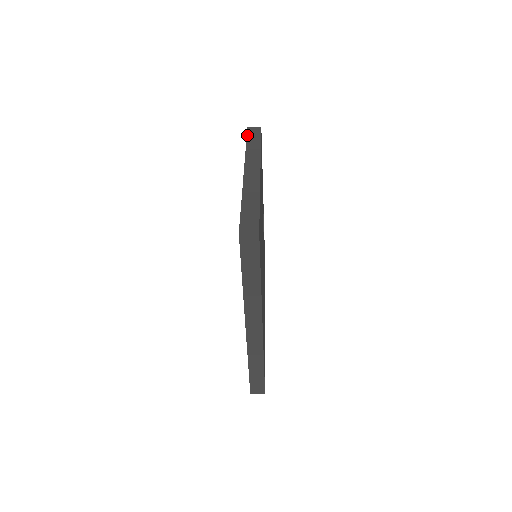
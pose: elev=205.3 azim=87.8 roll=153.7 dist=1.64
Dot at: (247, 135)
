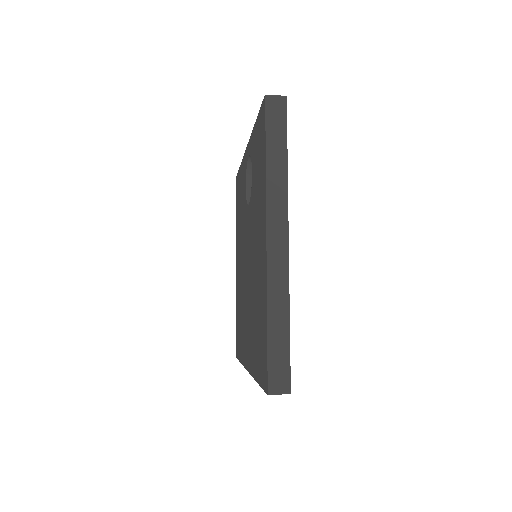
Dot at: (266, 127)
